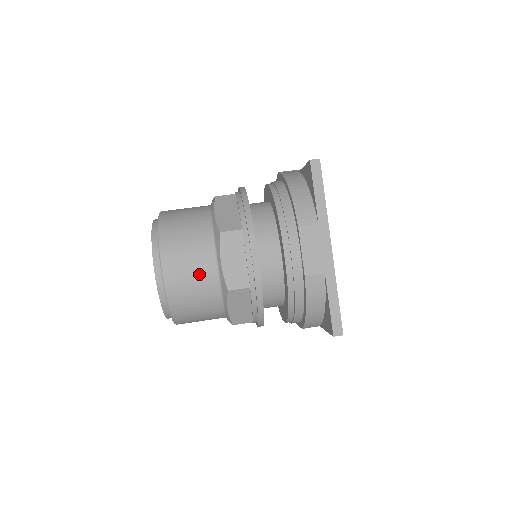
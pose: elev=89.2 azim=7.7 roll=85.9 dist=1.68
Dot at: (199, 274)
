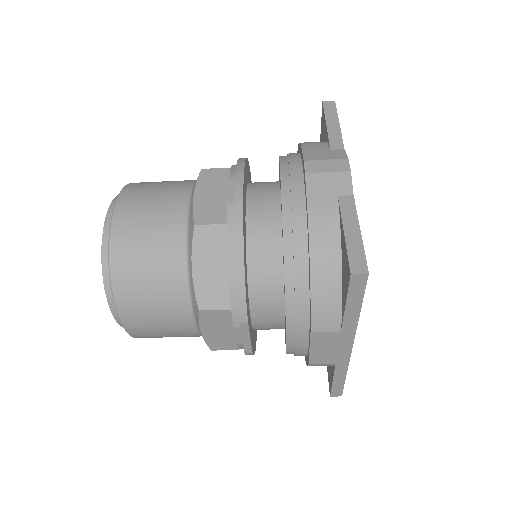
Dot at: (173, 331)
